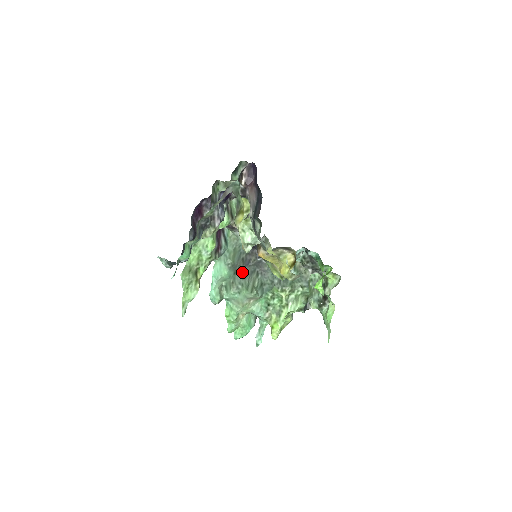
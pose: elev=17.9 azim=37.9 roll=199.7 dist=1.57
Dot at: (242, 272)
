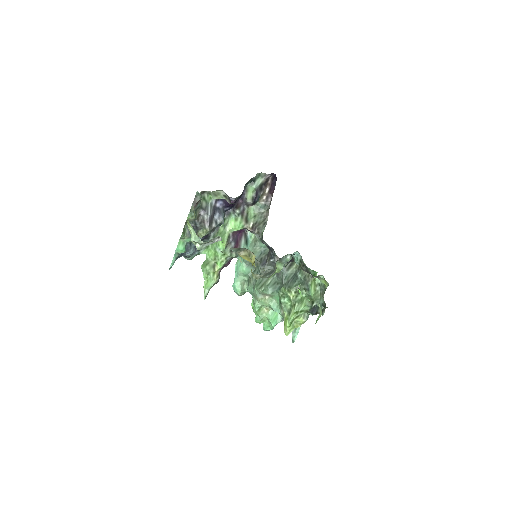
Dot at: (259, 270)
